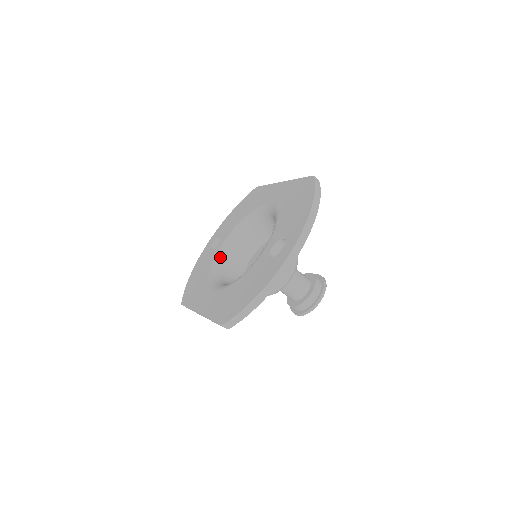
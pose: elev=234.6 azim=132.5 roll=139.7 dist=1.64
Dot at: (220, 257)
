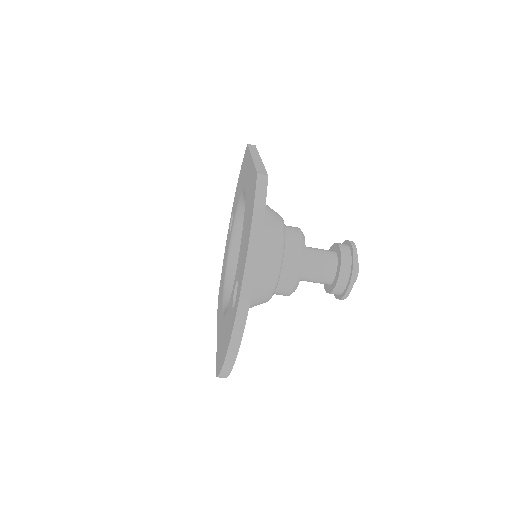
Dot at: (232, 250)
